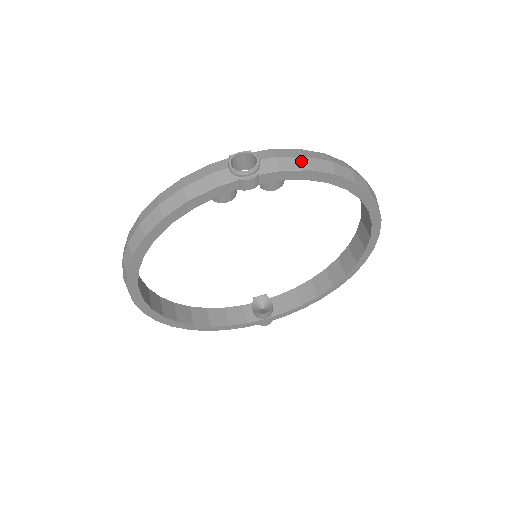
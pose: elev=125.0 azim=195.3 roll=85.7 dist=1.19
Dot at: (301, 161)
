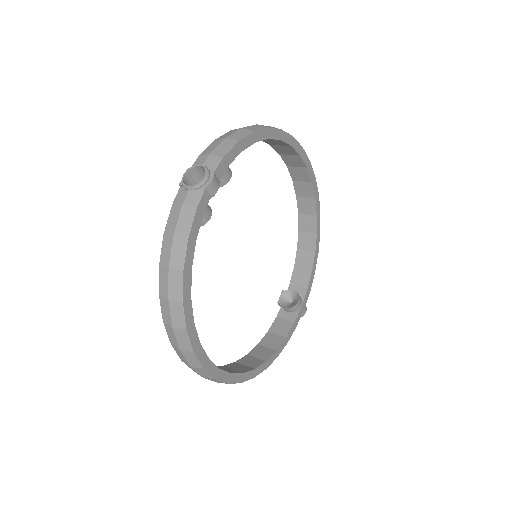
Dot at: (227, 142)
